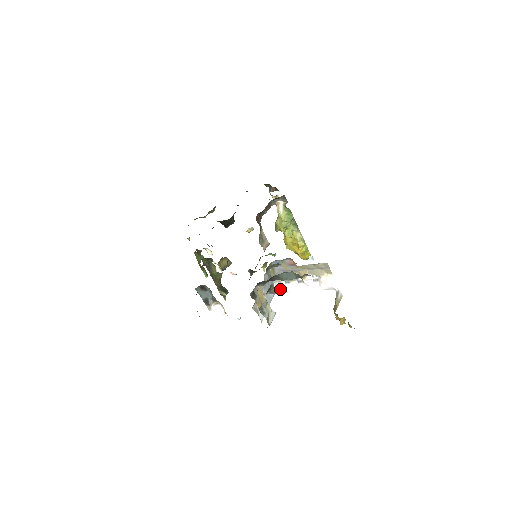
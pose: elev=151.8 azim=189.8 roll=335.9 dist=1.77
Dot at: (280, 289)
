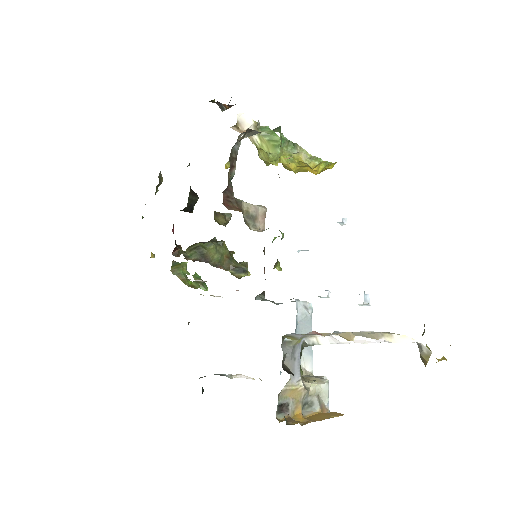
Dot at: (318, 342)
